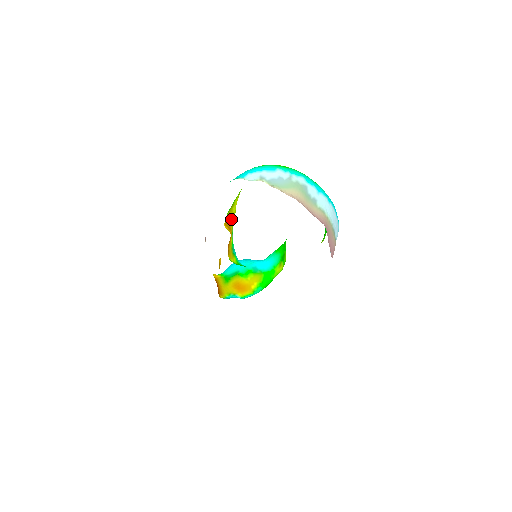
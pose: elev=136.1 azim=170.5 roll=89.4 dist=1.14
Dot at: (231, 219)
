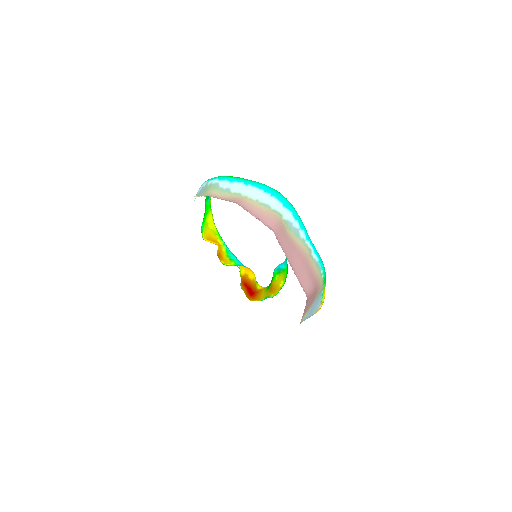
Dot at: (213, 234)
